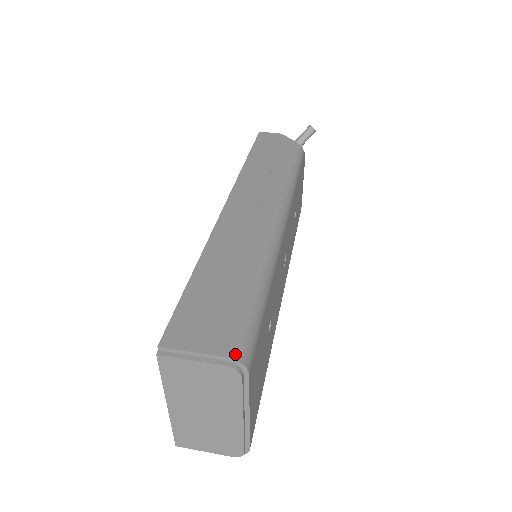
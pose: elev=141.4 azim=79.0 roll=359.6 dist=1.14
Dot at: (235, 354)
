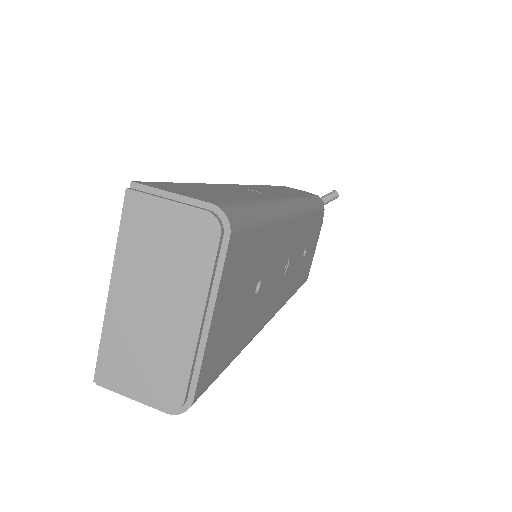
Dot at: (221, 206)
